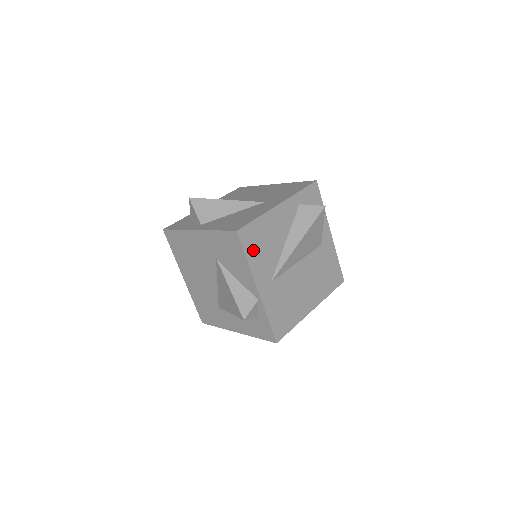
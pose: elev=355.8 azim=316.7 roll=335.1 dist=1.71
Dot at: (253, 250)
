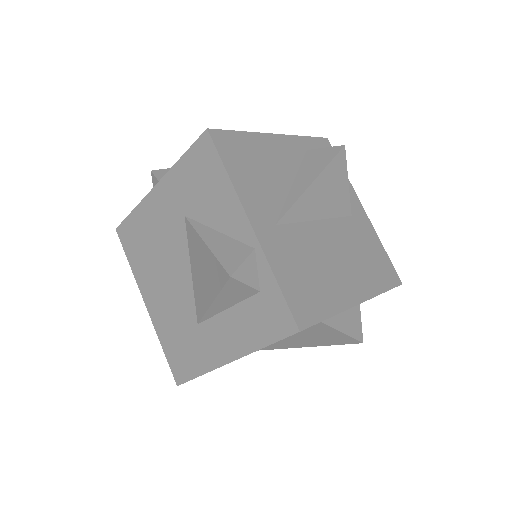
Dot at: (238, 167)
